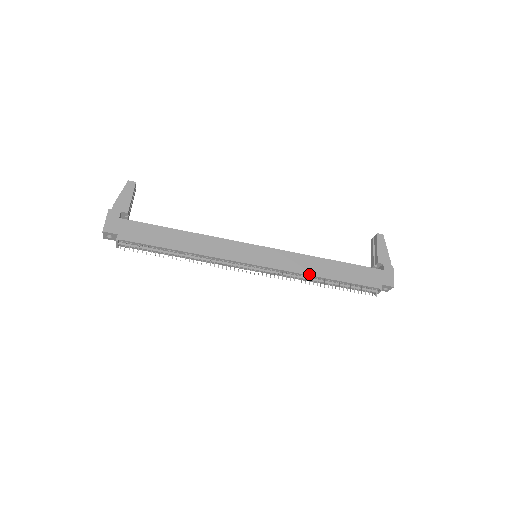
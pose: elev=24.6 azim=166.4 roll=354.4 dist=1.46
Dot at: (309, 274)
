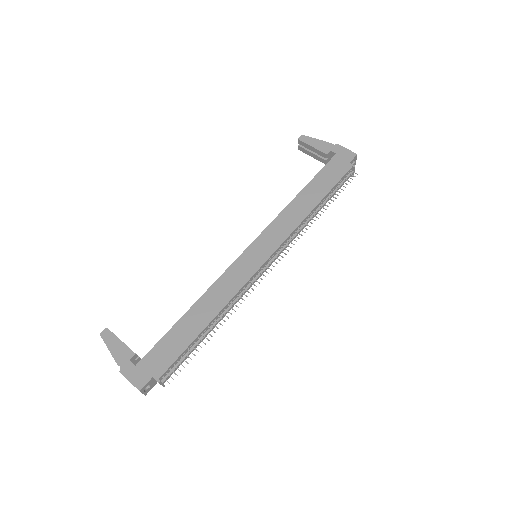
Dot at: (303, 218)
